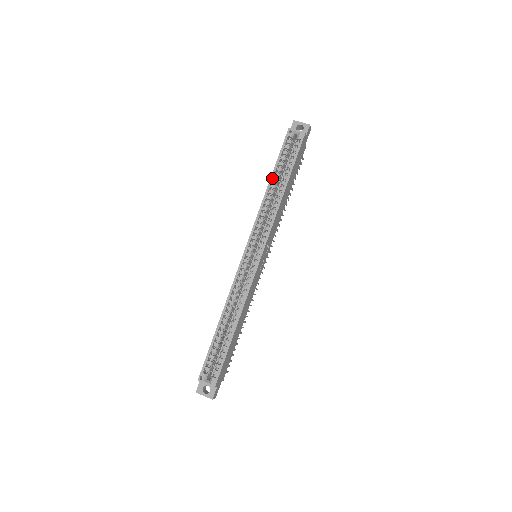
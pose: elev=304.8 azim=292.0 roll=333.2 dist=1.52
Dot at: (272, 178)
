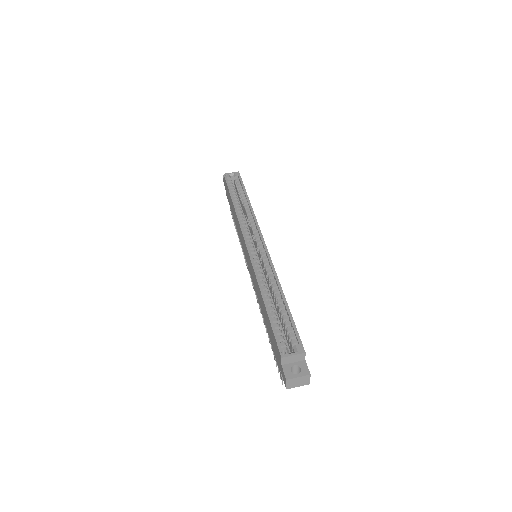
Dot at: (233, 199)
